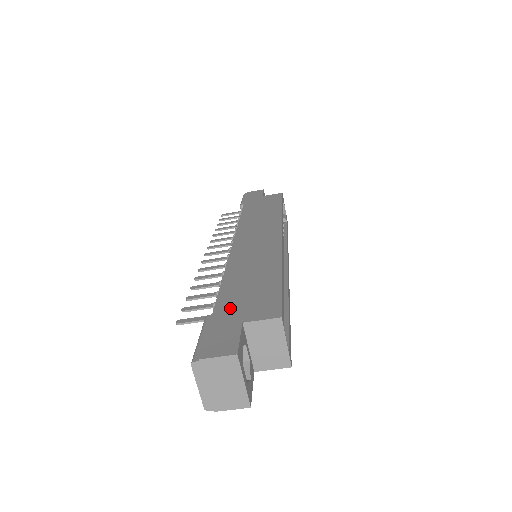
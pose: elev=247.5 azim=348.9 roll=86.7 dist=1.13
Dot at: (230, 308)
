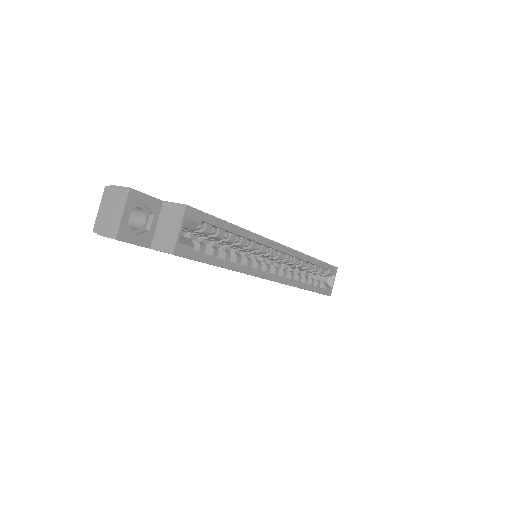
Dot at: occluded
